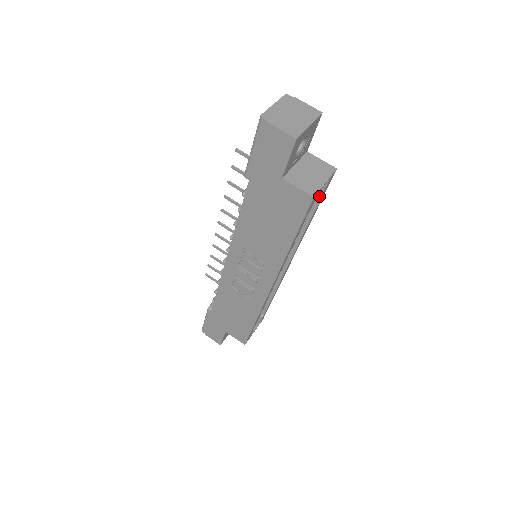
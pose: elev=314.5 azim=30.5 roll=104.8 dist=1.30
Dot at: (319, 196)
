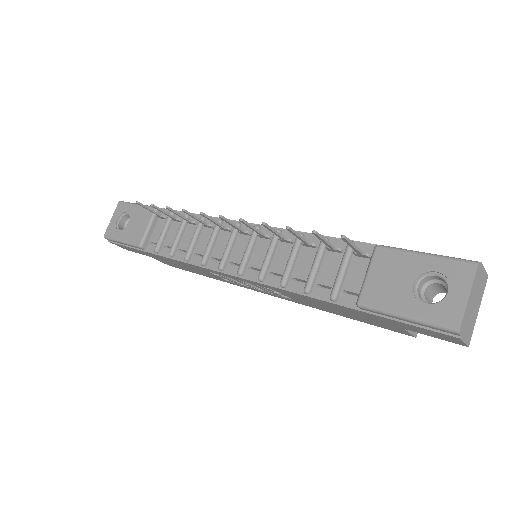
Dot at: occluded
